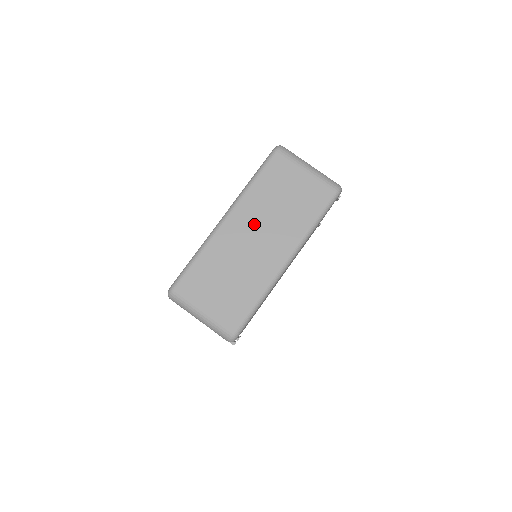
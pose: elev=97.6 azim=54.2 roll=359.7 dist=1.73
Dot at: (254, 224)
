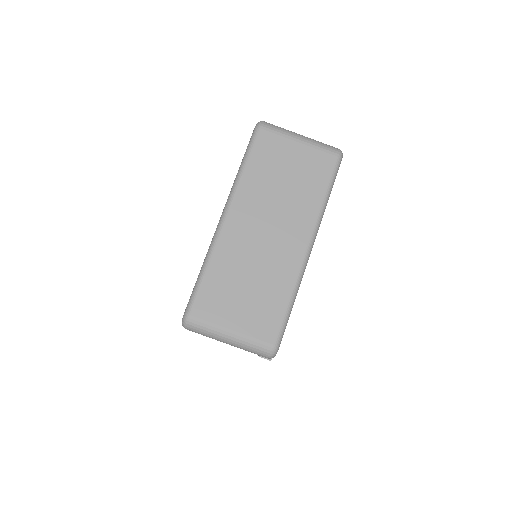
Dot at: (259, 216)
